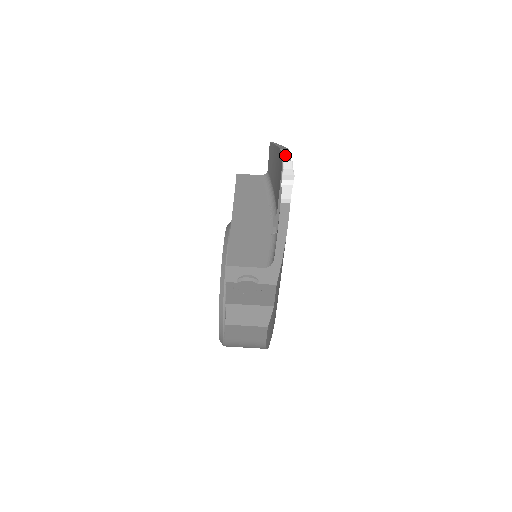
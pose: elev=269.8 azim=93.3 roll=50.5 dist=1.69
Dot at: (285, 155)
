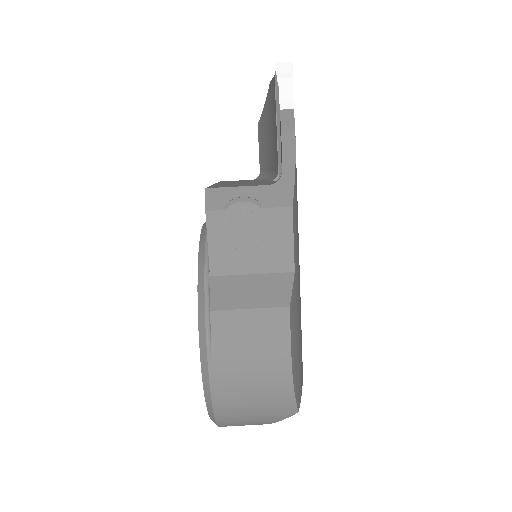
Dot at: occluded
